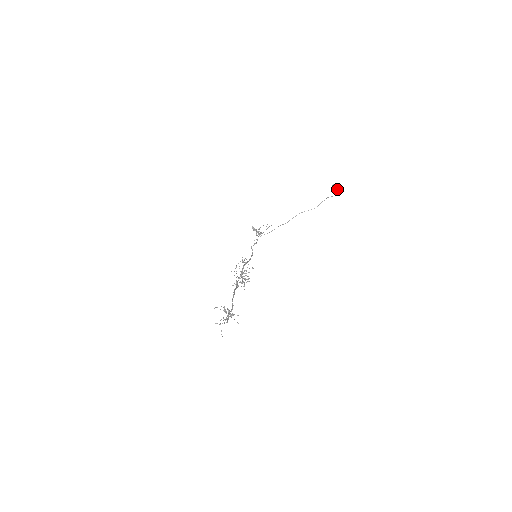
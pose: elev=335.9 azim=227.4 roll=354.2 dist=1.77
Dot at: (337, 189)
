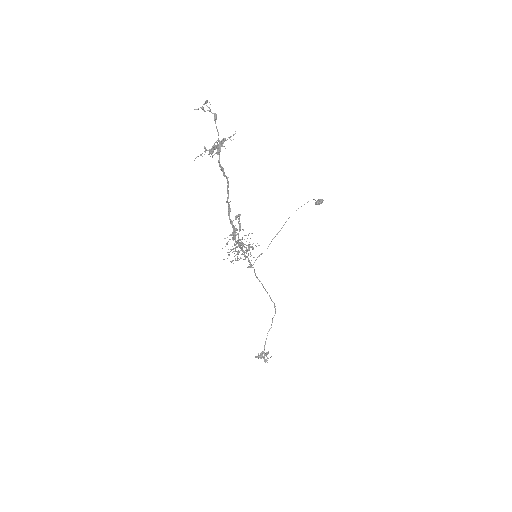
Dot at: (321, 200)
